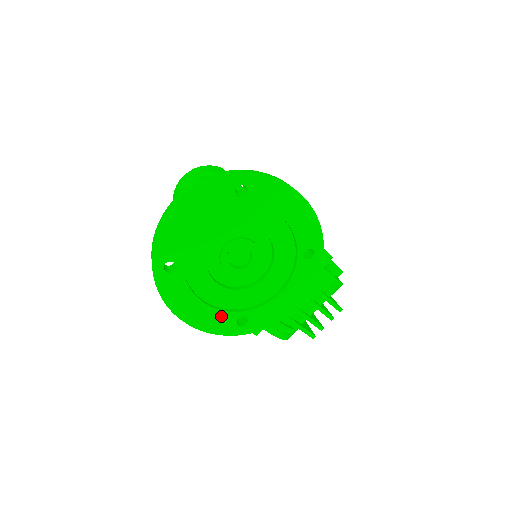
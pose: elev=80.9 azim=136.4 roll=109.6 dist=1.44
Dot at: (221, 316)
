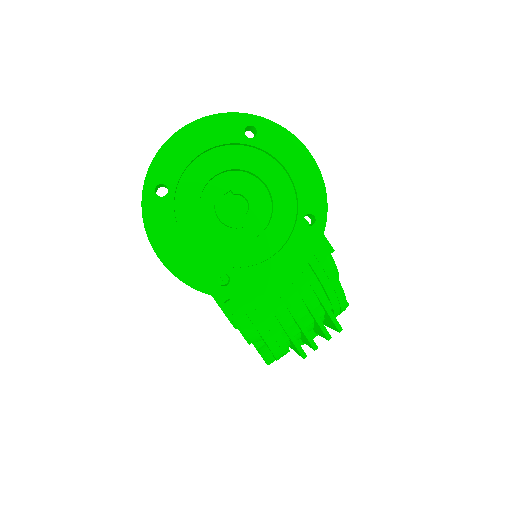
Dot at: (202, 265)
